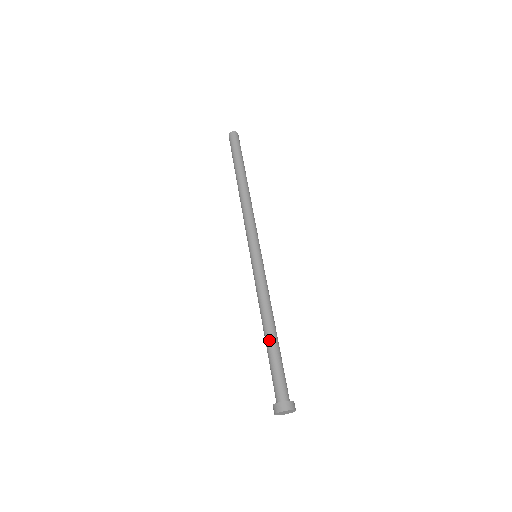
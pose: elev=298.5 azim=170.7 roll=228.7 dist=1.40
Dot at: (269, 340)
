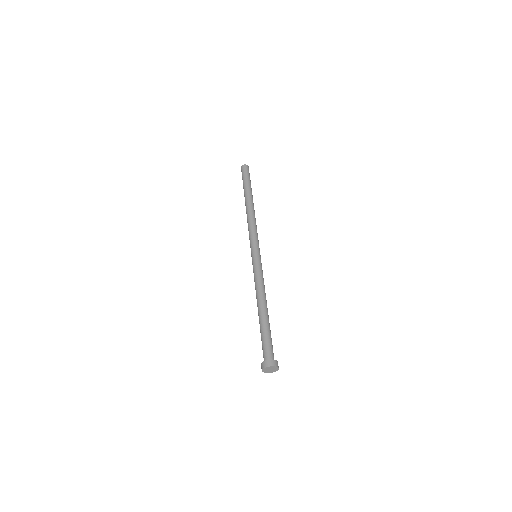
Dot at: (259, 318)
